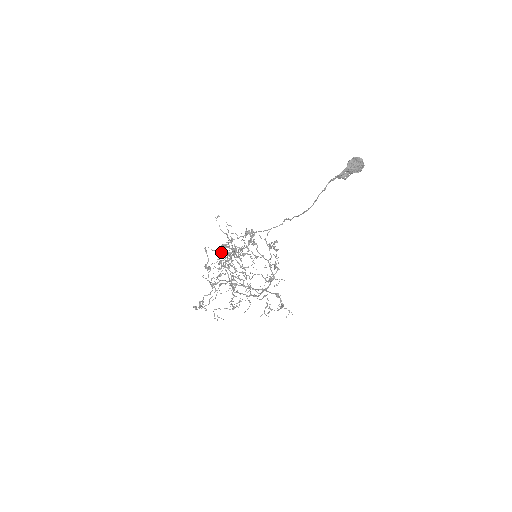
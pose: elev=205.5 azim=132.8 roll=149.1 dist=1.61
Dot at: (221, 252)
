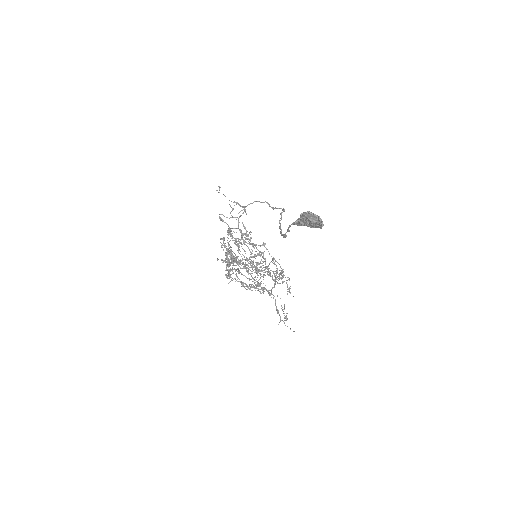
Dot at: (233, 228)
